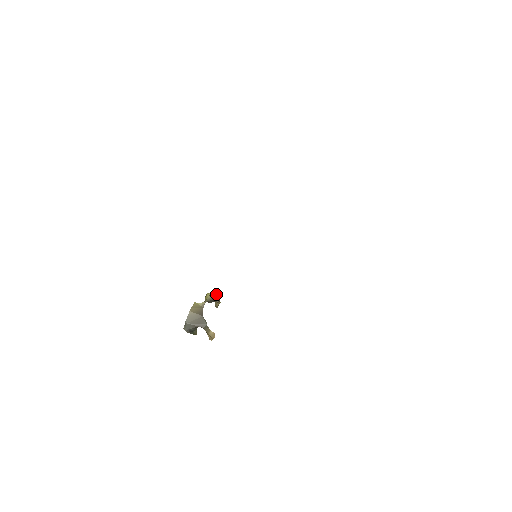
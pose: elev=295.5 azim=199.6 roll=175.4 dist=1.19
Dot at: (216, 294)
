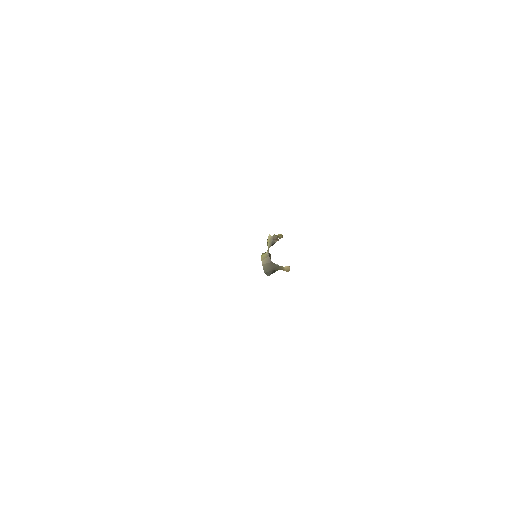
Dot at: (272, 239)
